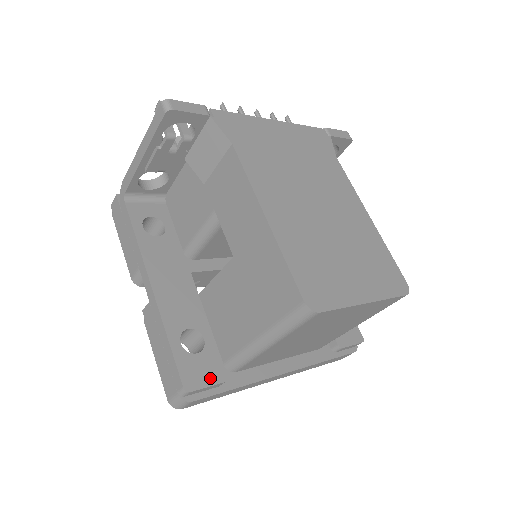
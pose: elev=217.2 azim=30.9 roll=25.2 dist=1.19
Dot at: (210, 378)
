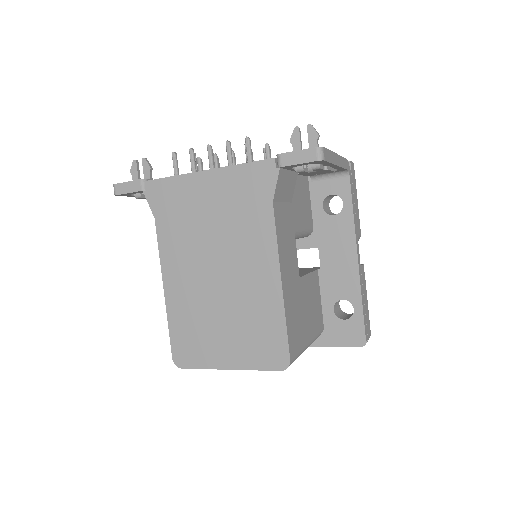
Dot at: occluded
